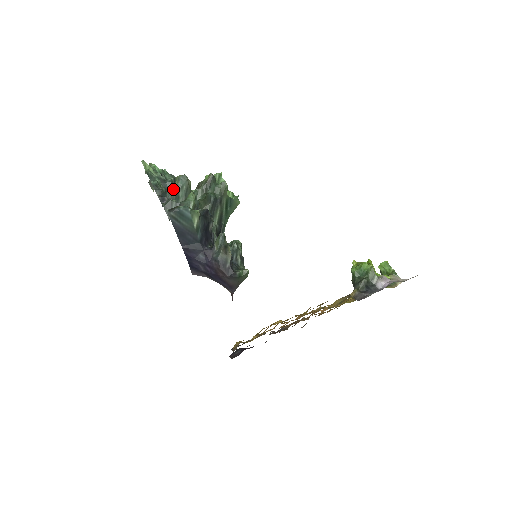
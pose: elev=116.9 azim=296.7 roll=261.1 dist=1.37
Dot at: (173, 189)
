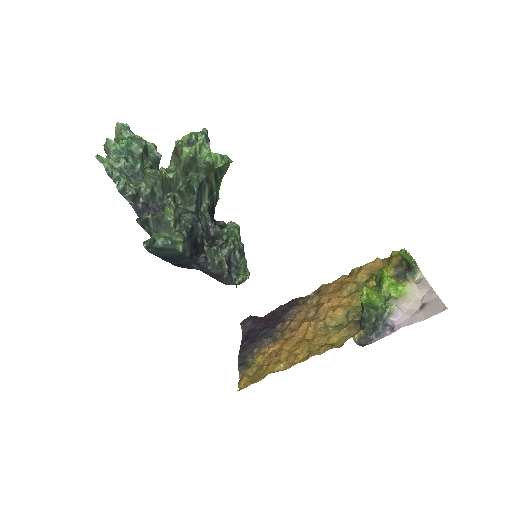
Dot at: (145, 185)
